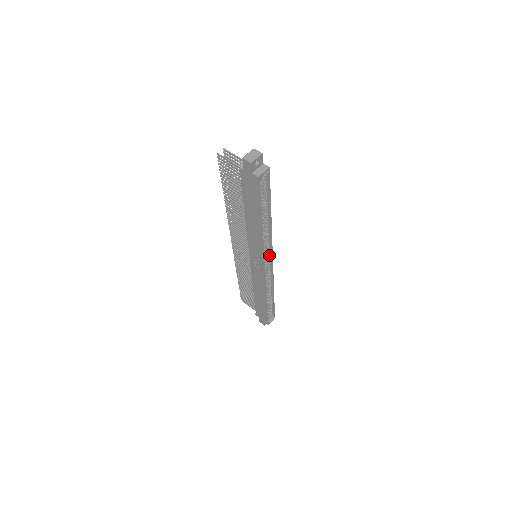
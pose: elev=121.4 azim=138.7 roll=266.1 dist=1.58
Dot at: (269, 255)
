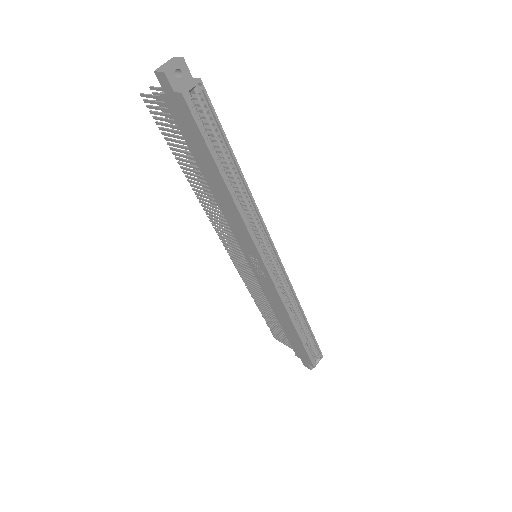
Dot at: (269, 247)
